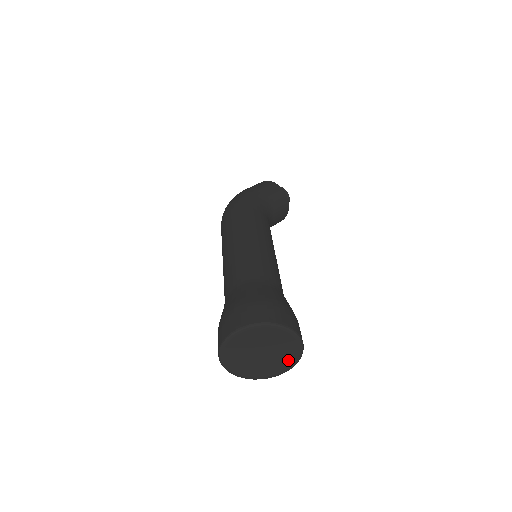
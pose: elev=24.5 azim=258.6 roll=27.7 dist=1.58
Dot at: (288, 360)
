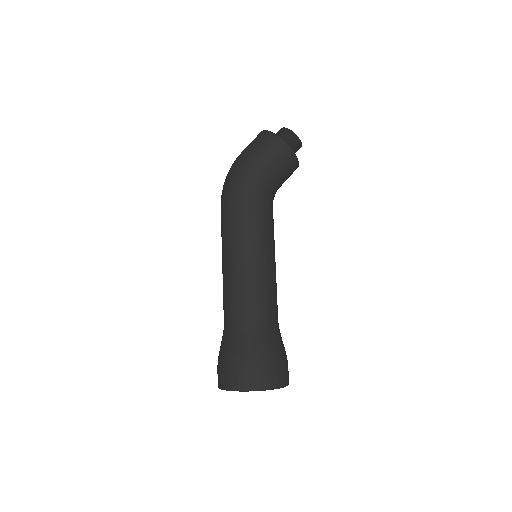
Dot at: occluded
